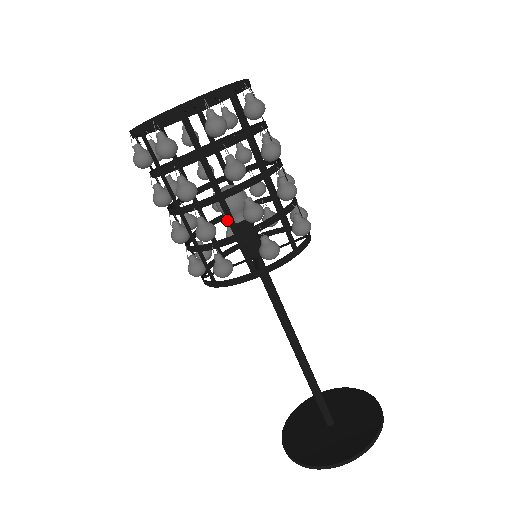
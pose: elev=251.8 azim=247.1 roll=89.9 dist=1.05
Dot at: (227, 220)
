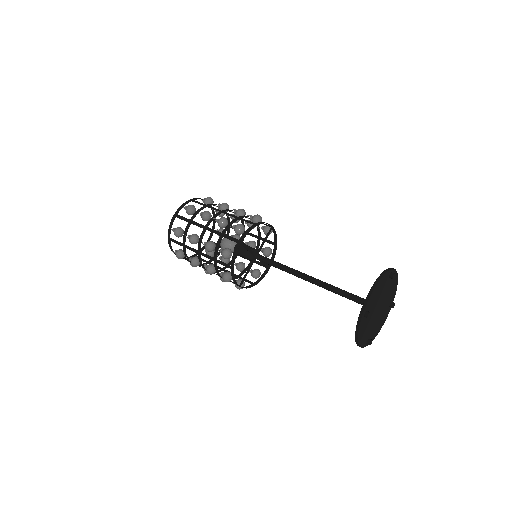
Dot at: occluded
